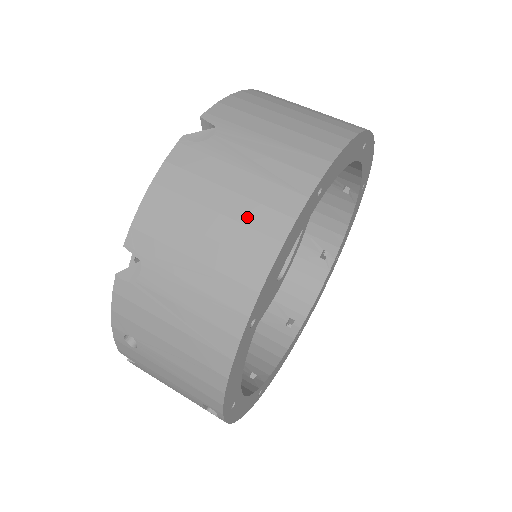
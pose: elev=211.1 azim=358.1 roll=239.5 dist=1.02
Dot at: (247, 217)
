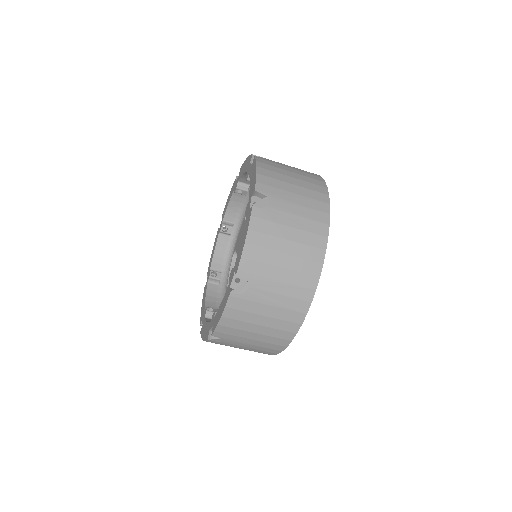
Dot at: (277, 326)
